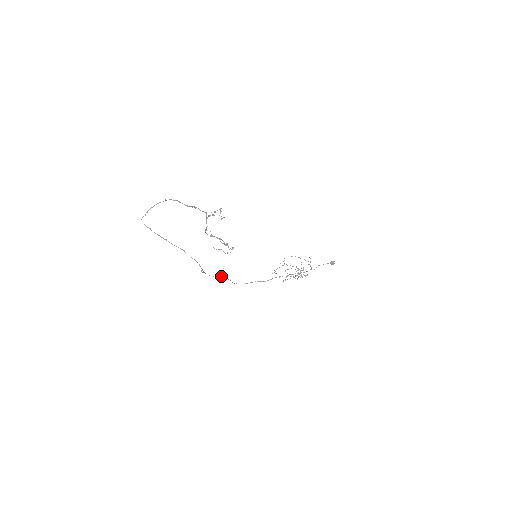
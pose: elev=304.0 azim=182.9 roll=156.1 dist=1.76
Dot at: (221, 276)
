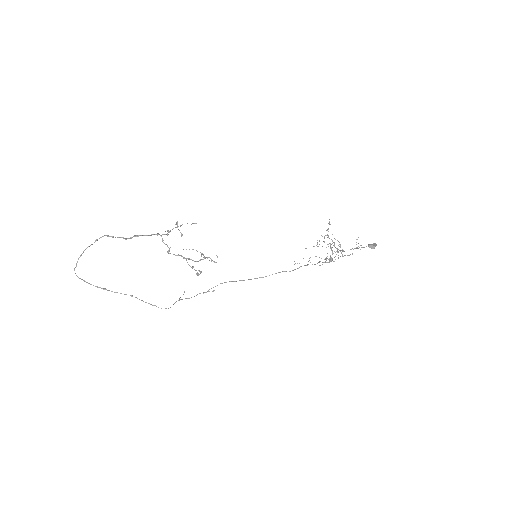
Dot at: (221, 283)
